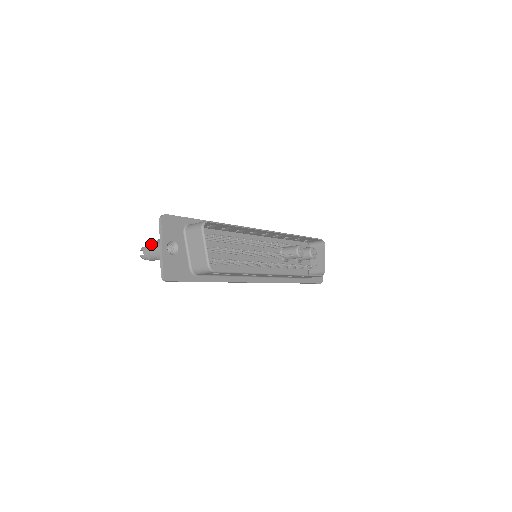
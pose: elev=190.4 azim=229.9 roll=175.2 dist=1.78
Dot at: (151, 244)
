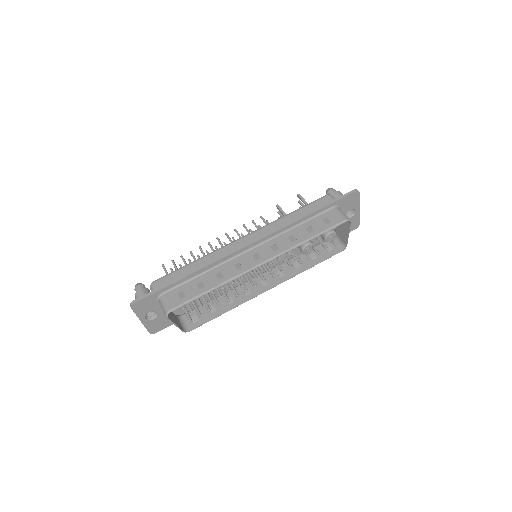
Dot at: occluded
